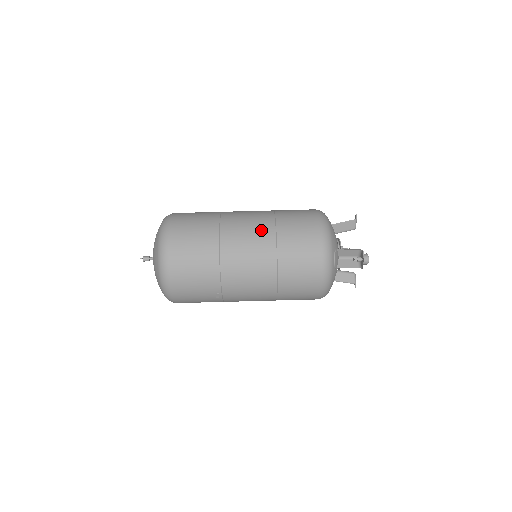
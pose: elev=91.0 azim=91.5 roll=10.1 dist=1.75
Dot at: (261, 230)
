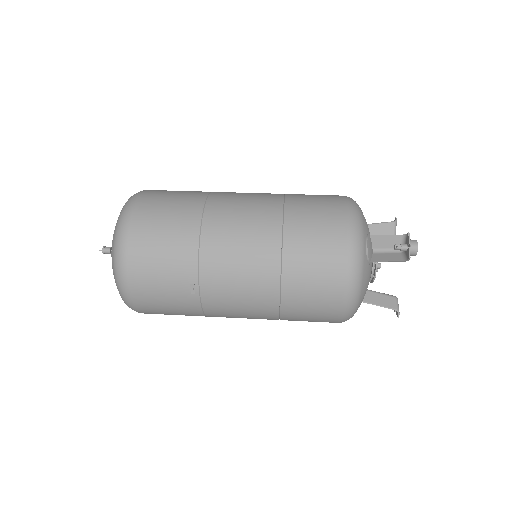
Dot at: (263, 200)
